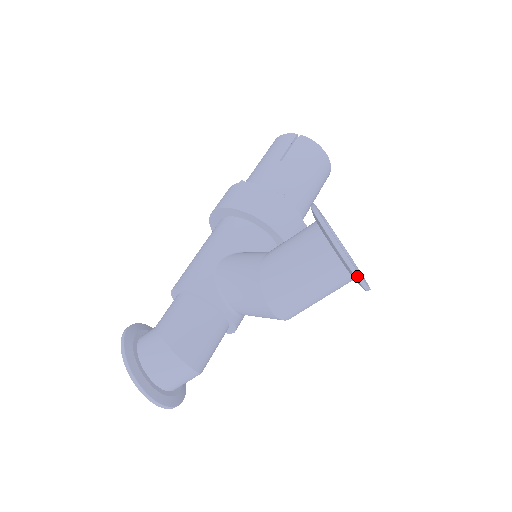
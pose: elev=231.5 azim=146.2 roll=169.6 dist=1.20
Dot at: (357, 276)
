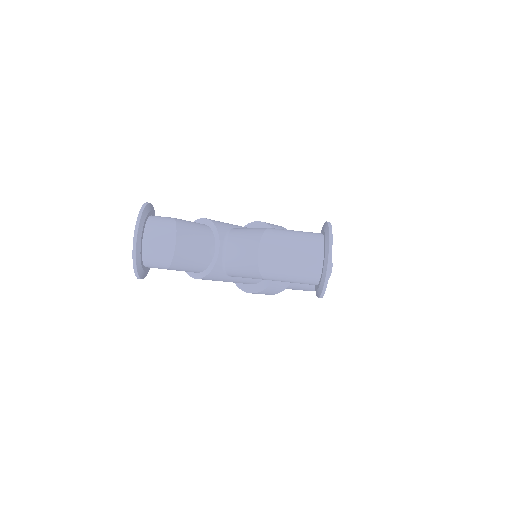
Dot at: (330, 258)
